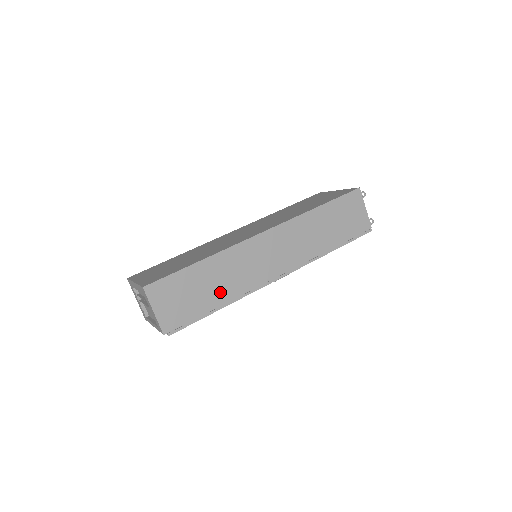
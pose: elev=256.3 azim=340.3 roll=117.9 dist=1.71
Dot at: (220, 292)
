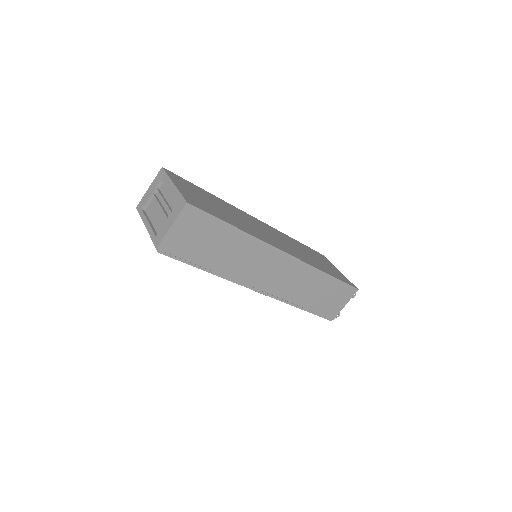
Dot at: (221, 261)
